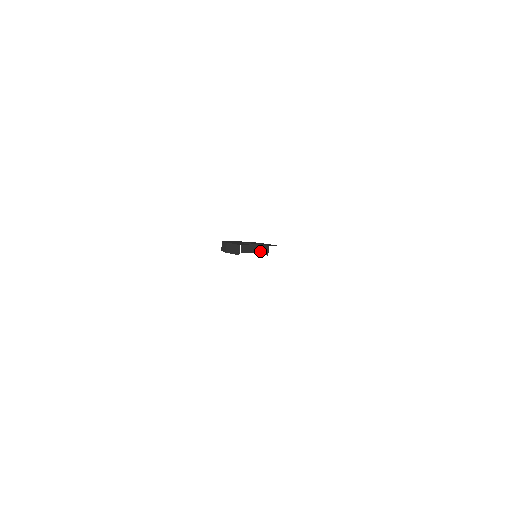
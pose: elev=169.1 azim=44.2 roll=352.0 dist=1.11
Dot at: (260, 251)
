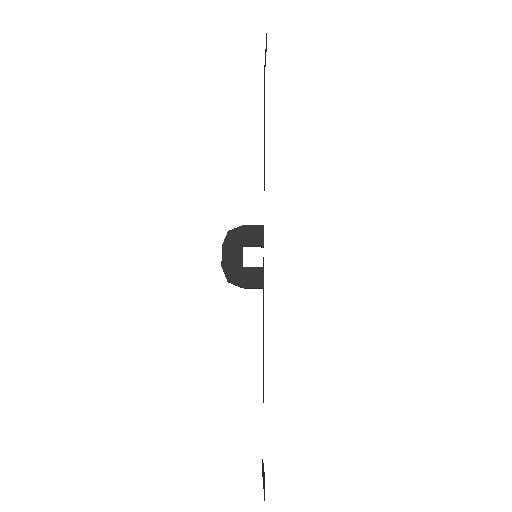
Dot at: (251, 267)
